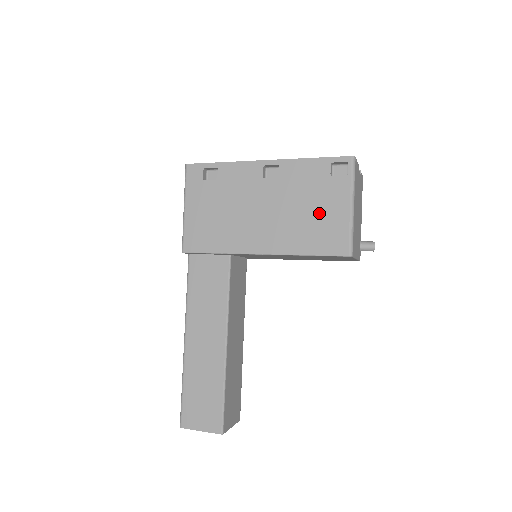
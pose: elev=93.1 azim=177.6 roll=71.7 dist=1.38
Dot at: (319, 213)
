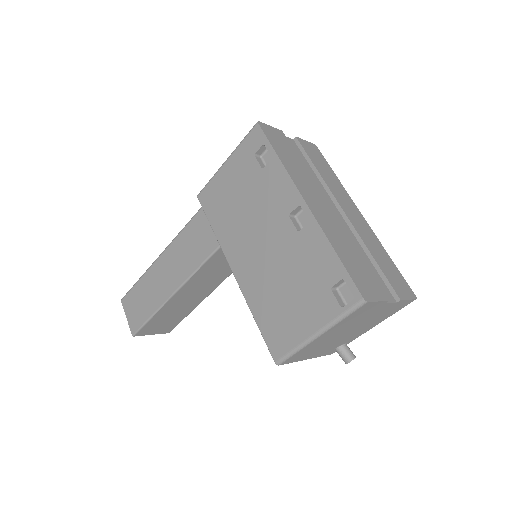
Dot at: (292, 303)
